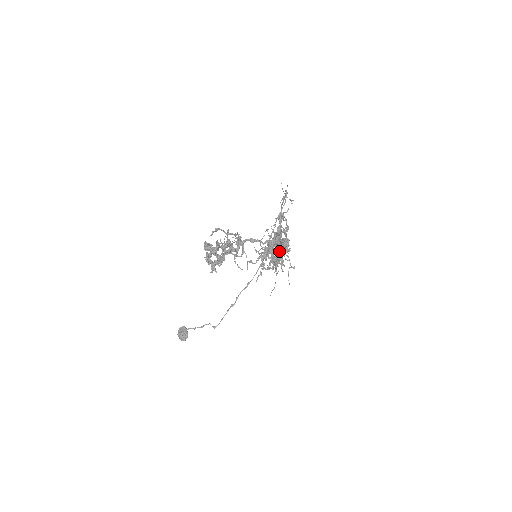
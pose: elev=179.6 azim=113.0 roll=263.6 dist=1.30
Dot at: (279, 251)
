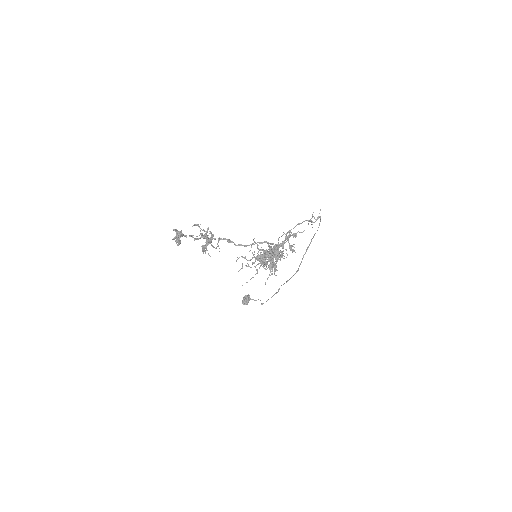
Dot at: (266, 258)
